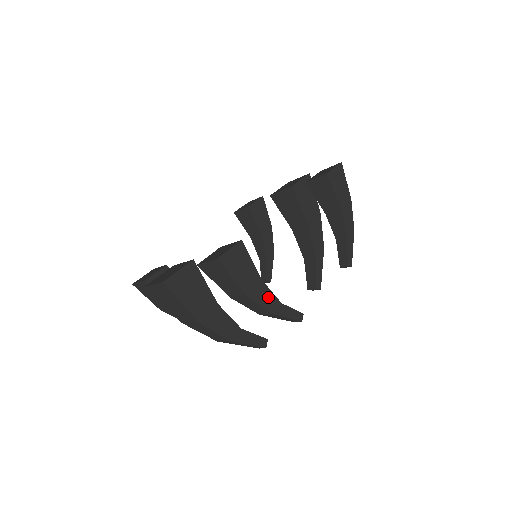
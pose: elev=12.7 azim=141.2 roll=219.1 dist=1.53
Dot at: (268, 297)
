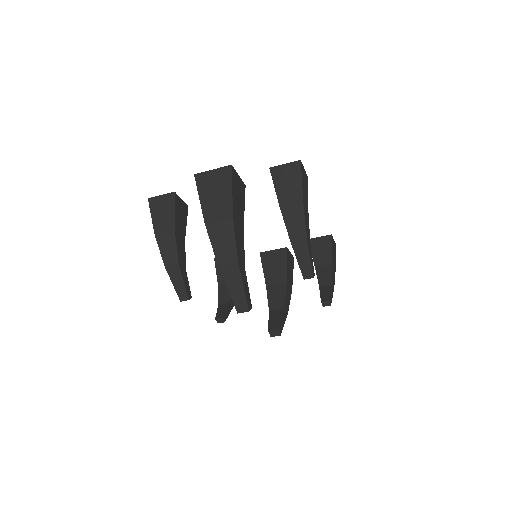
Dot at: (308, 227)
